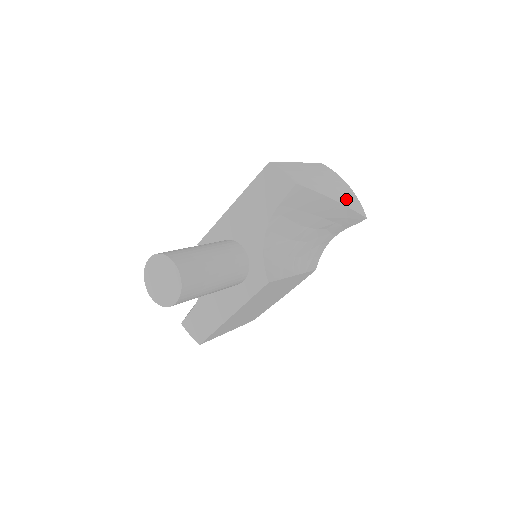
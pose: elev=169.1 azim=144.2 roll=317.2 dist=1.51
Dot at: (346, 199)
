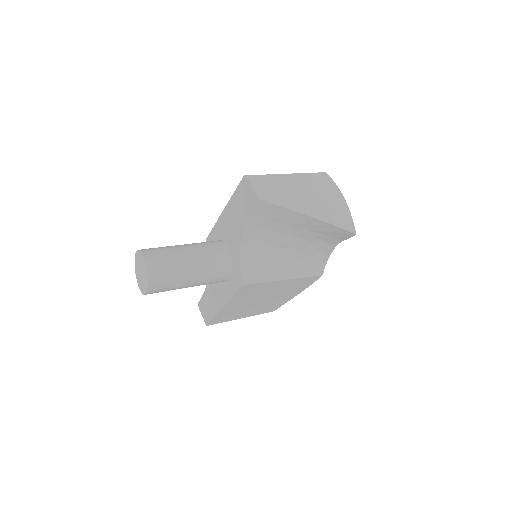
Dot at: (329, 214)
